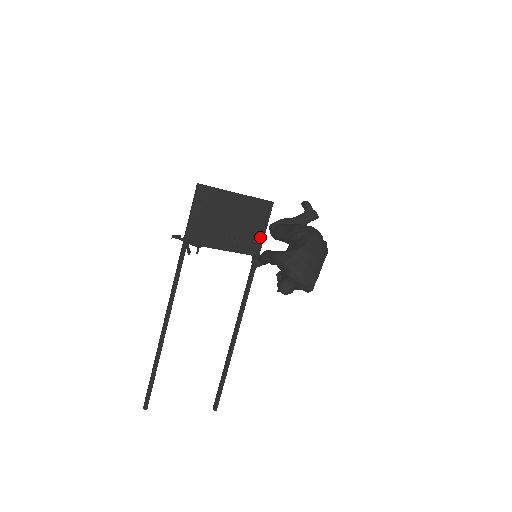
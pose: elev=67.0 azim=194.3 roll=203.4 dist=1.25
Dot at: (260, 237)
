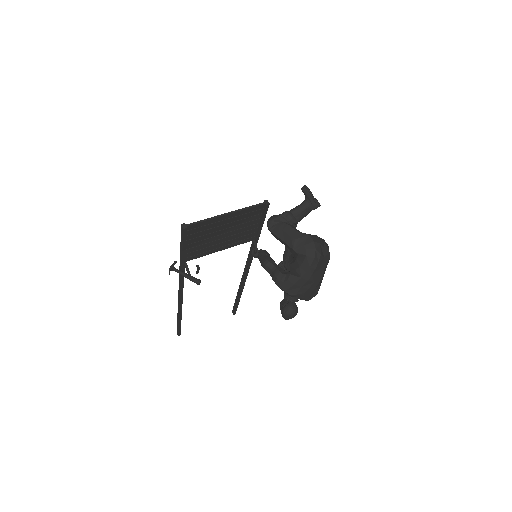
Dot at: (258, 228)
